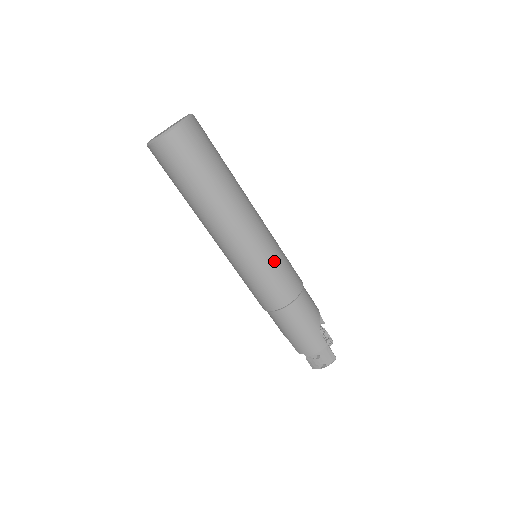
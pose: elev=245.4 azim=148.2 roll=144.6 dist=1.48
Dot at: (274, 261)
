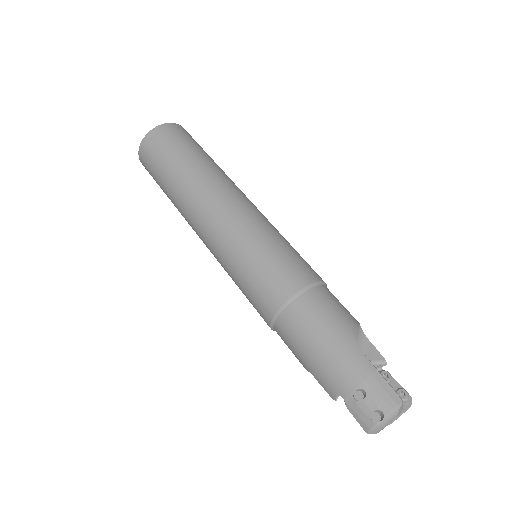
Dot at: (266, 240)
